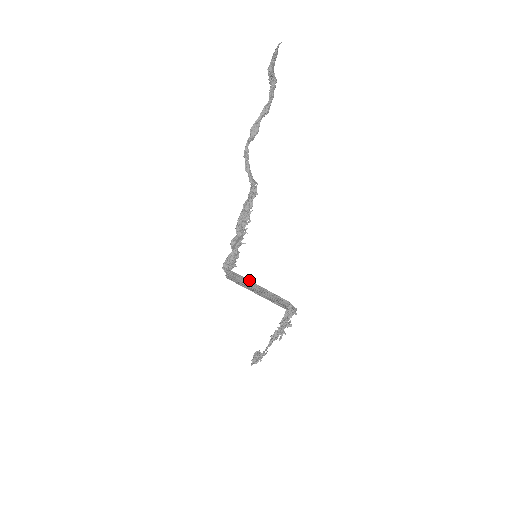
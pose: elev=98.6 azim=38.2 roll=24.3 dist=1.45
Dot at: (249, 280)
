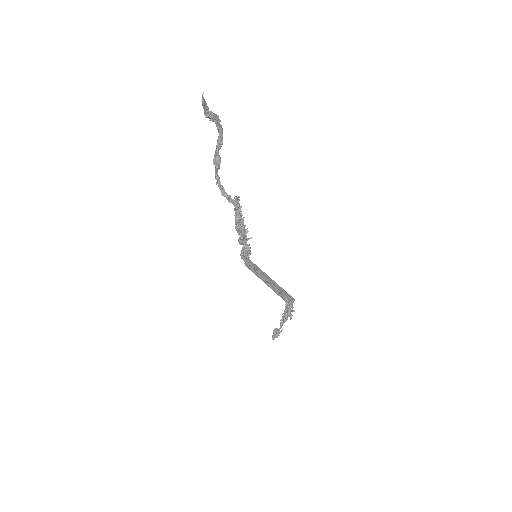
Dot at: occluded
